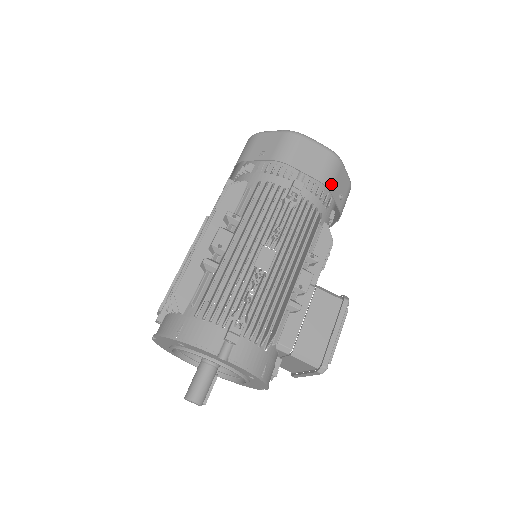
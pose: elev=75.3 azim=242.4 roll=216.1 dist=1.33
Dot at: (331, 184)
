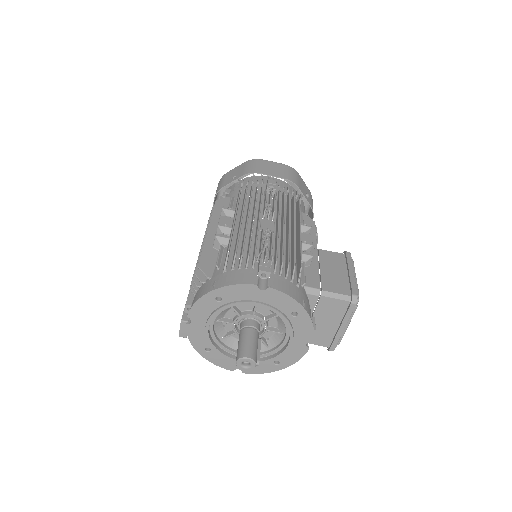
Dot at: (296, 182)
